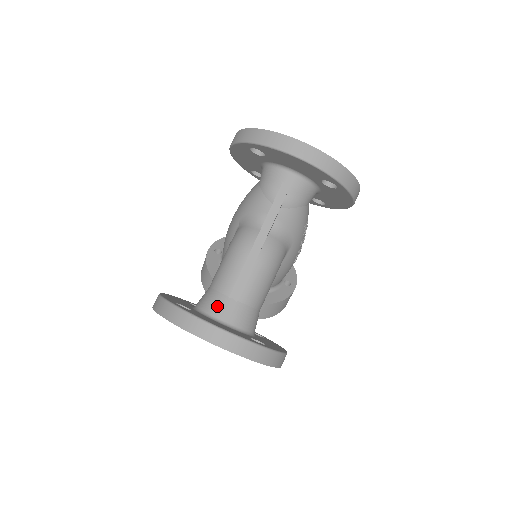
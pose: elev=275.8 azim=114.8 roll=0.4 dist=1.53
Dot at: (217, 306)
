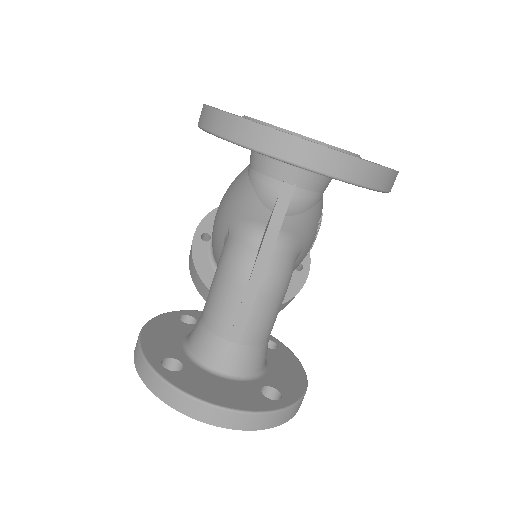
Dot at: (214, 353)
